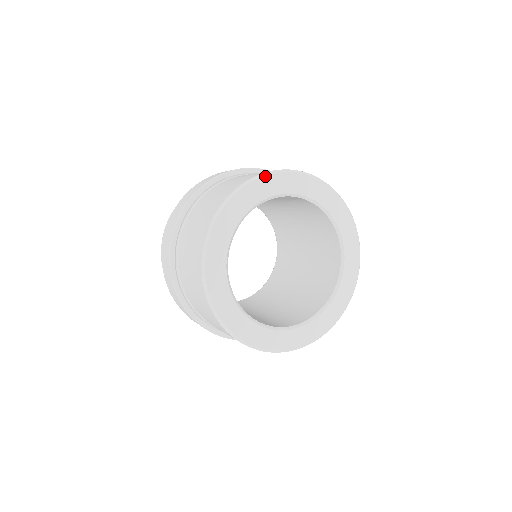
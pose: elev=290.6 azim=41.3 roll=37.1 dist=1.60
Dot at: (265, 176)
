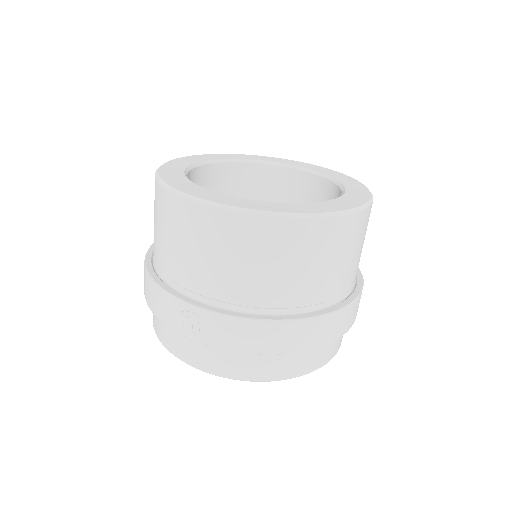
Dot at: (209, 154)
